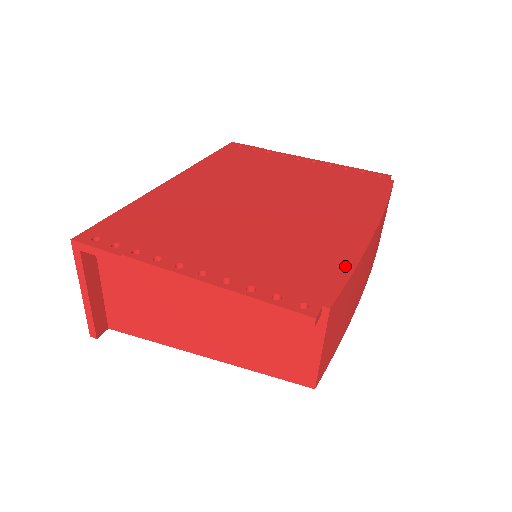
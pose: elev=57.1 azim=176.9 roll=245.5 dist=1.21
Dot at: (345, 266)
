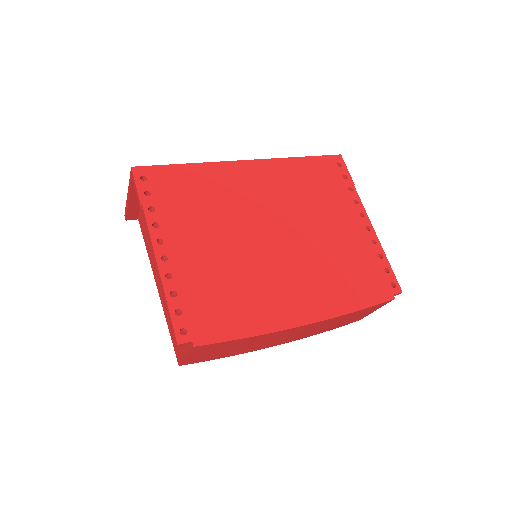
Dot at: (245, 330)
